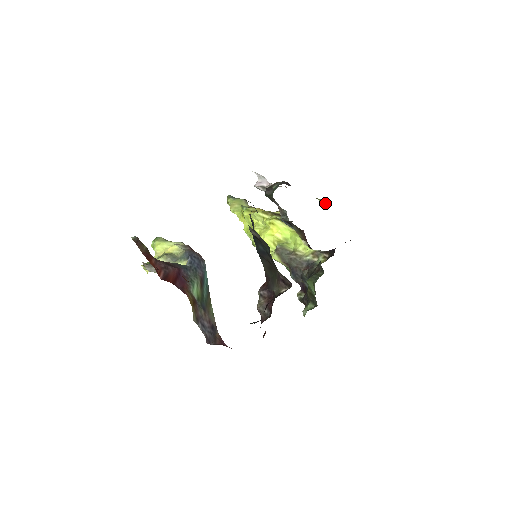
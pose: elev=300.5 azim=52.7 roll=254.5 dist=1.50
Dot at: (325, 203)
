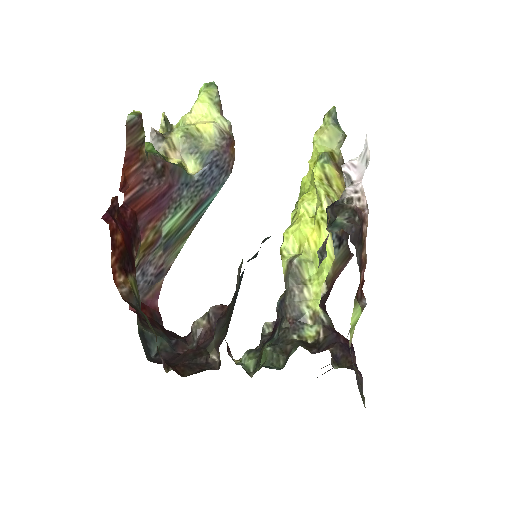
Dot at: (360, 315)
